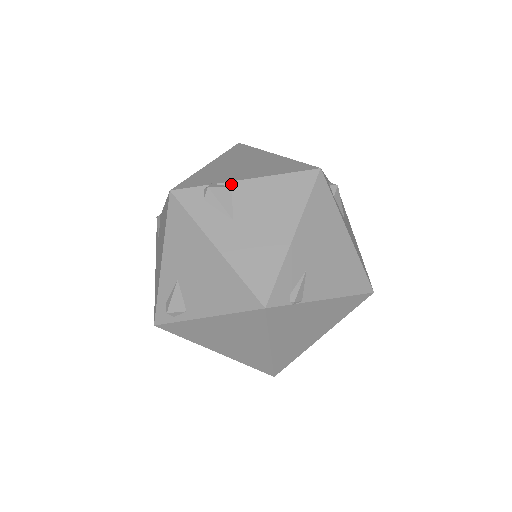
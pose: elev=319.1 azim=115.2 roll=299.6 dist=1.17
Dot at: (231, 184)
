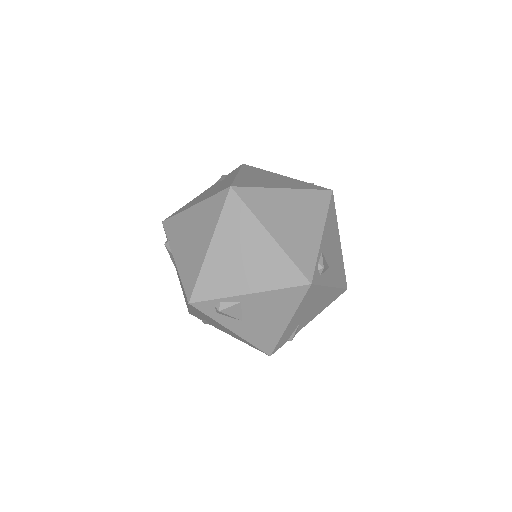
Dot at: (172, 253)
